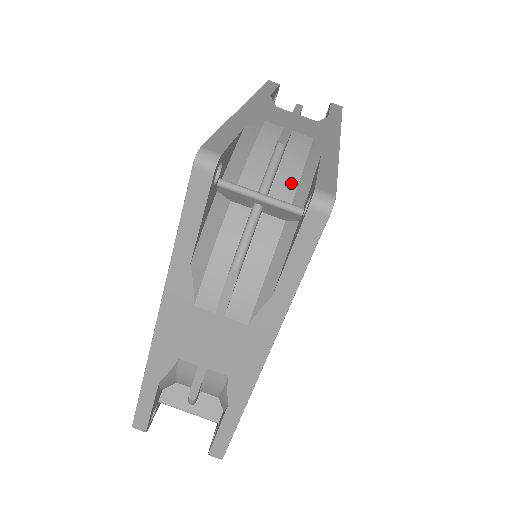
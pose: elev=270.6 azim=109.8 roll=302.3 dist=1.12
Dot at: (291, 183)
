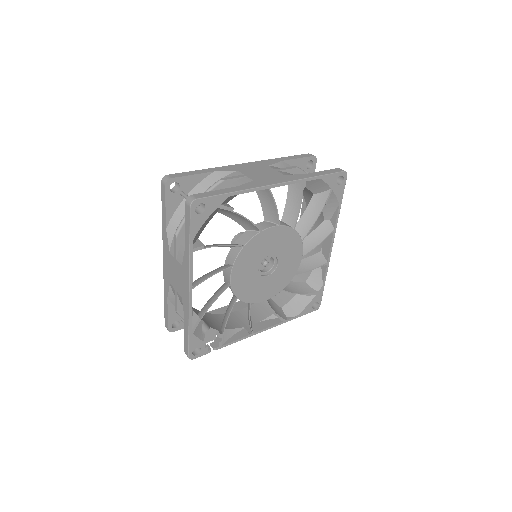
Dot at: occluded
